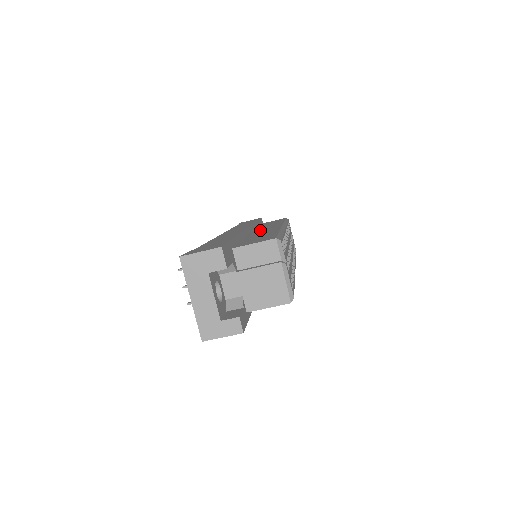
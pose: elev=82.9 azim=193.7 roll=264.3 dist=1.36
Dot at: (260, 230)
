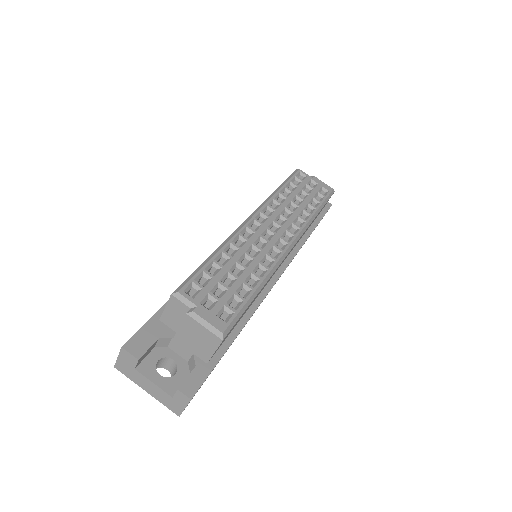
Dot at: occluded
